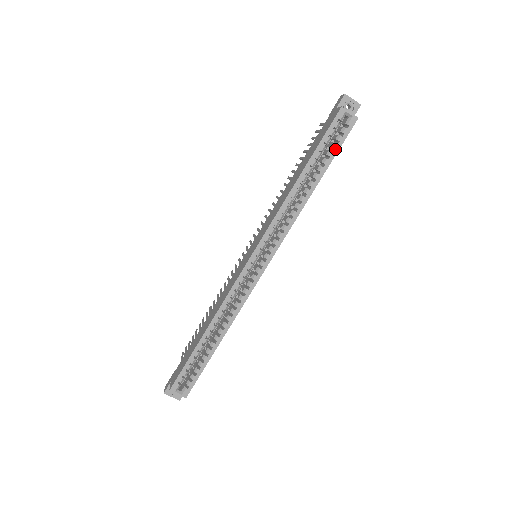
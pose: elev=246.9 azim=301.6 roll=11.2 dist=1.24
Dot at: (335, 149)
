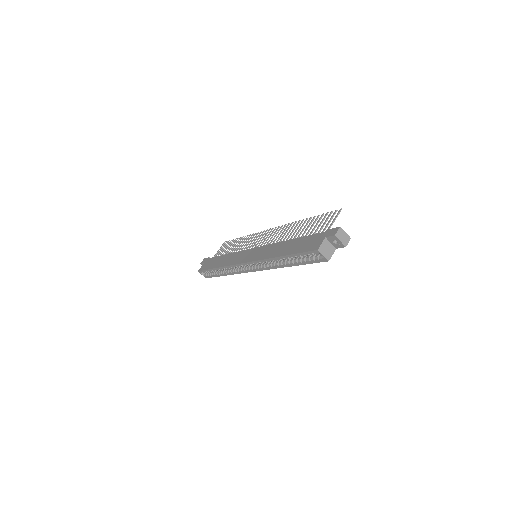
Dot at: (307, 262)
